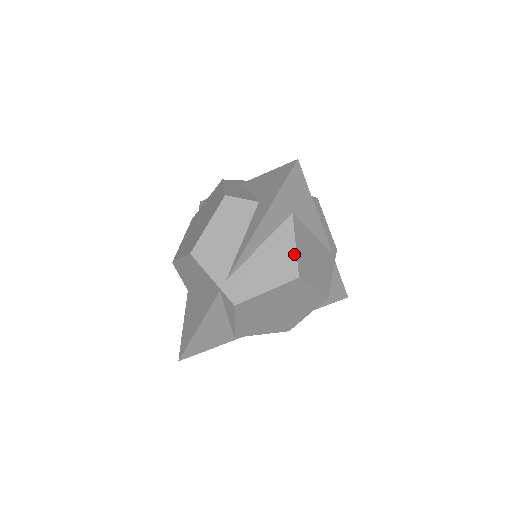
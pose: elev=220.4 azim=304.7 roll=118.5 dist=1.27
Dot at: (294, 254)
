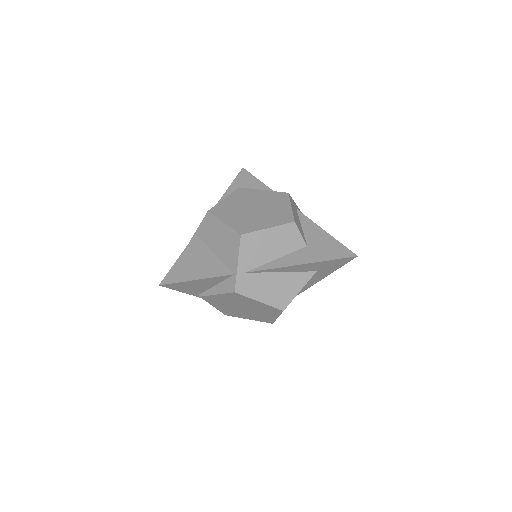
Dot at: (294, 295)
